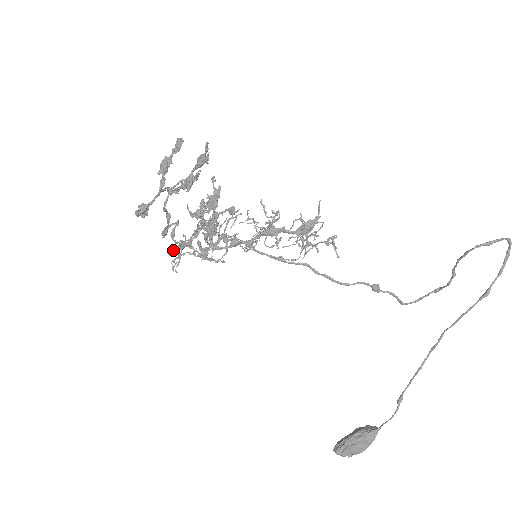
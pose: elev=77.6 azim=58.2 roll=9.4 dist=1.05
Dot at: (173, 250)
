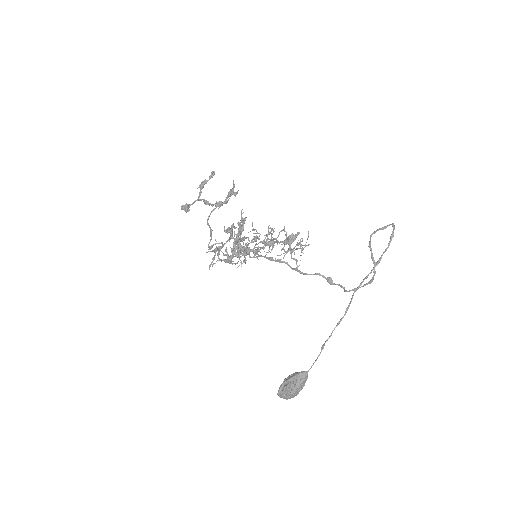
Dot at: (209, 251)
